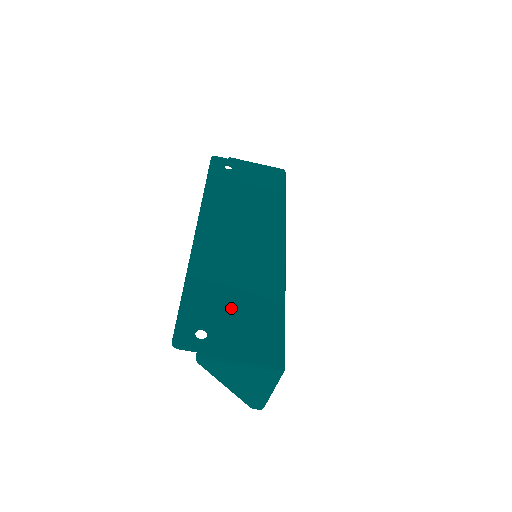
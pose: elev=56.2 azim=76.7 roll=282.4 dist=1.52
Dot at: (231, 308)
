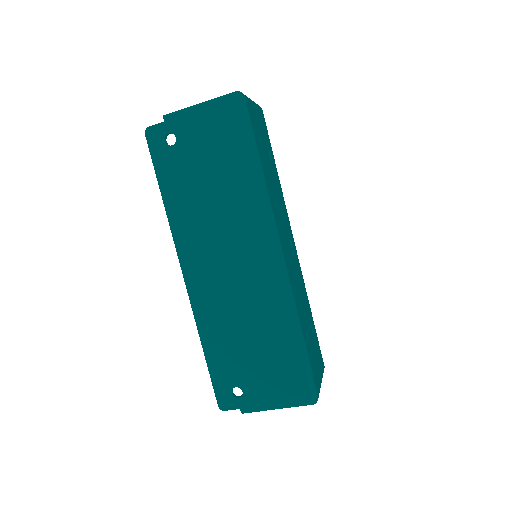
Dot at: (251, 358)
